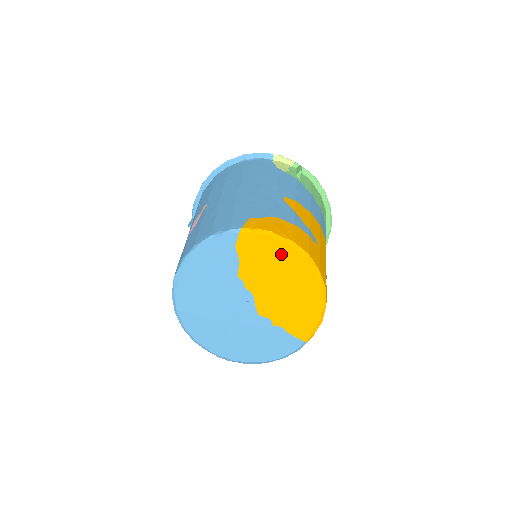
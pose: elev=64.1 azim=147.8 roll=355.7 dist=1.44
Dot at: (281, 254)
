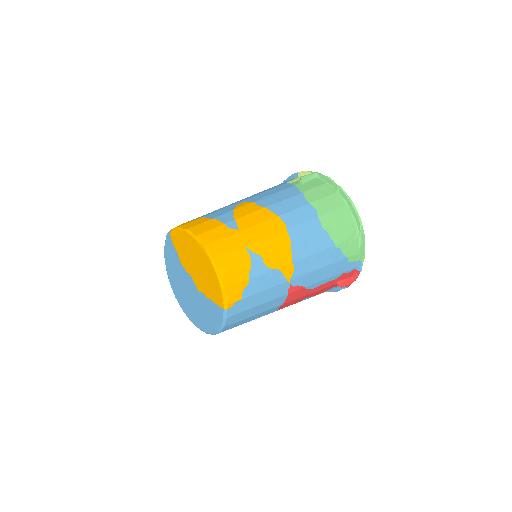
Dot at: (187, 241)
